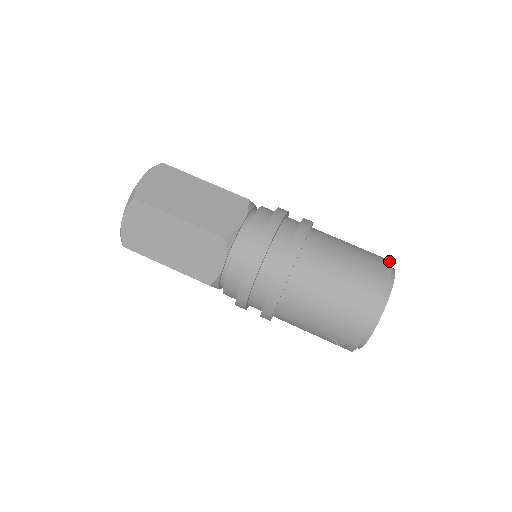
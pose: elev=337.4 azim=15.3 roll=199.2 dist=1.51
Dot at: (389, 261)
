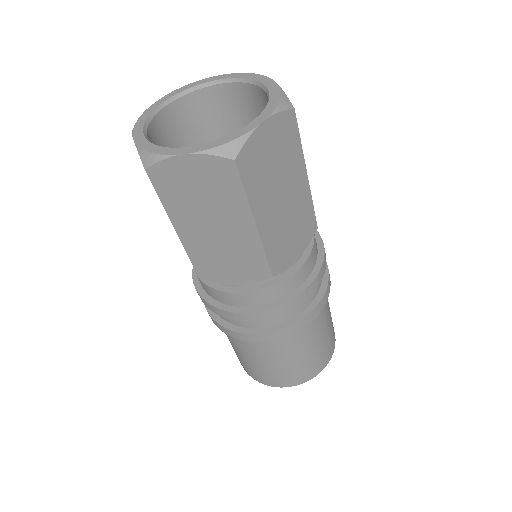
Dot at: (312, 377)
